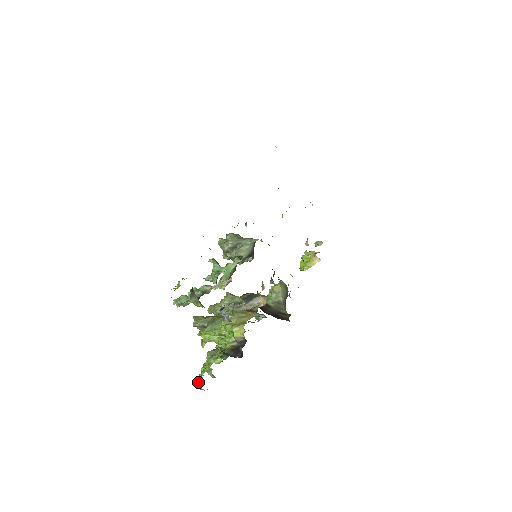
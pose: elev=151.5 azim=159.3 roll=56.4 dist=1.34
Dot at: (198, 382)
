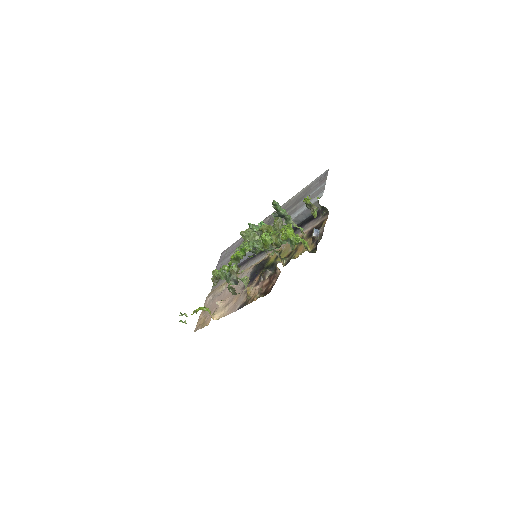
Dot at: (266, 233)
